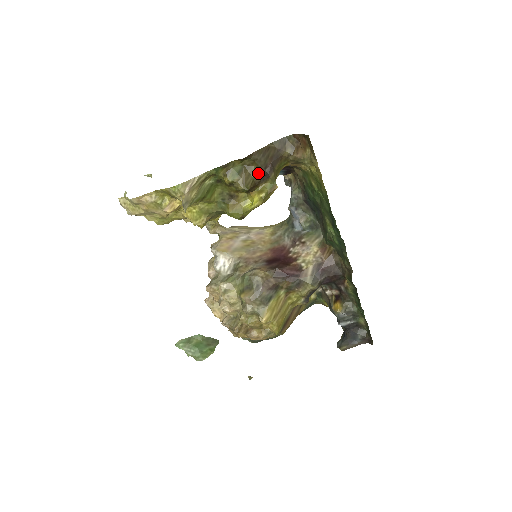
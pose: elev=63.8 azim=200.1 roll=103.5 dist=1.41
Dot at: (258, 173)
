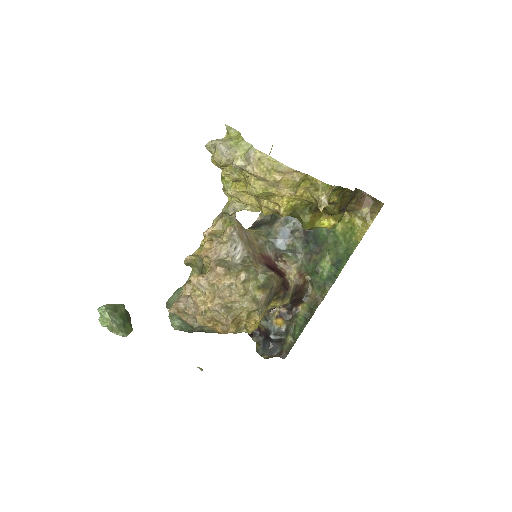
Dot at: (343, 205)
